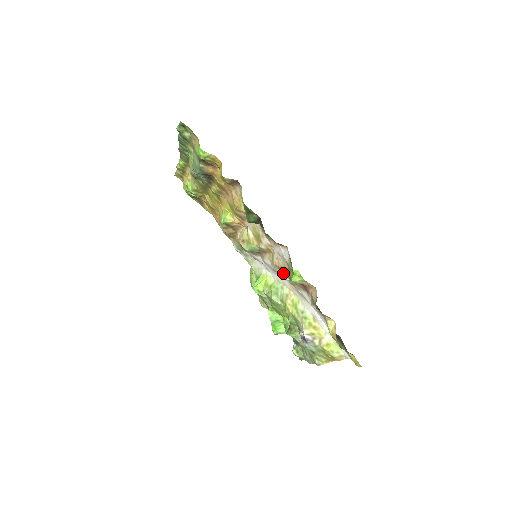
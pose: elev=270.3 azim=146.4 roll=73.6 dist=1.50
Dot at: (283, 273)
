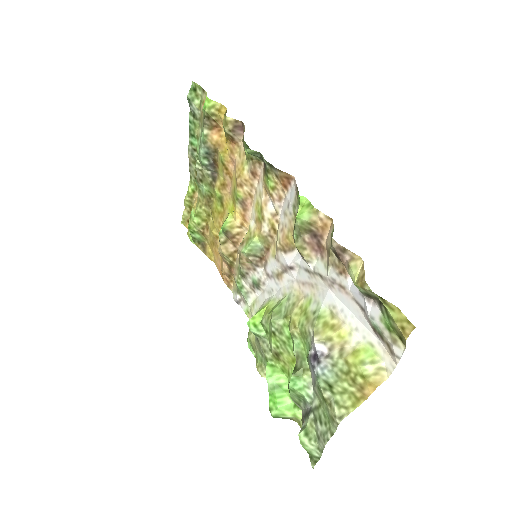
Dot at: (289, 254)
